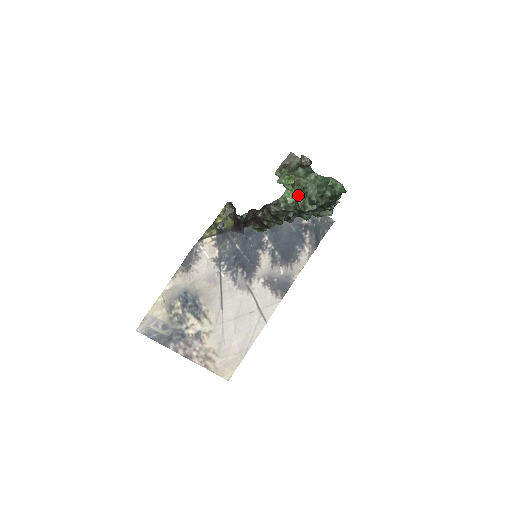
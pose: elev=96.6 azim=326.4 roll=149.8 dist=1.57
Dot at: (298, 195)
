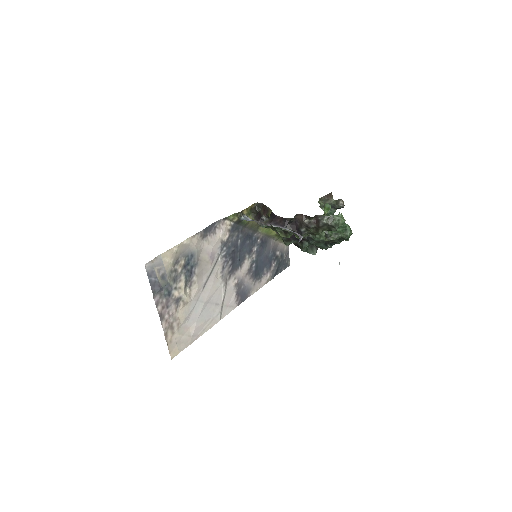
Dot at: occluded
